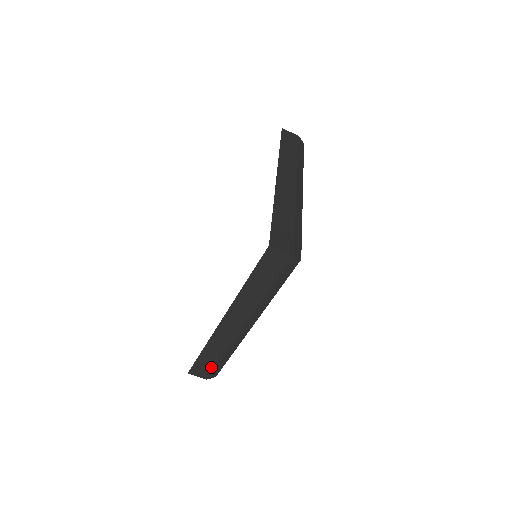
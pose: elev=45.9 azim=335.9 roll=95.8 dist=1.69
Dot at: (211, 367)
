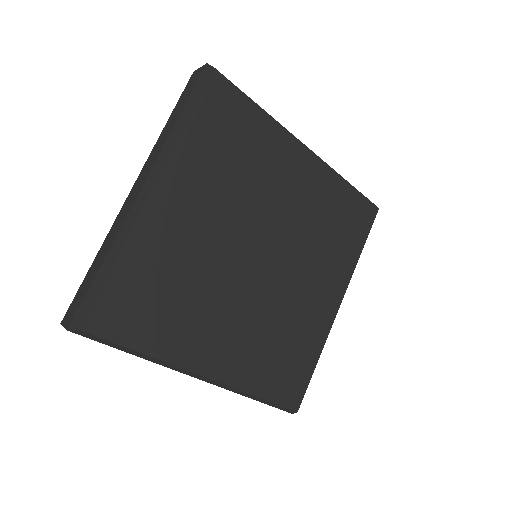
Dot at: (85, 294)
